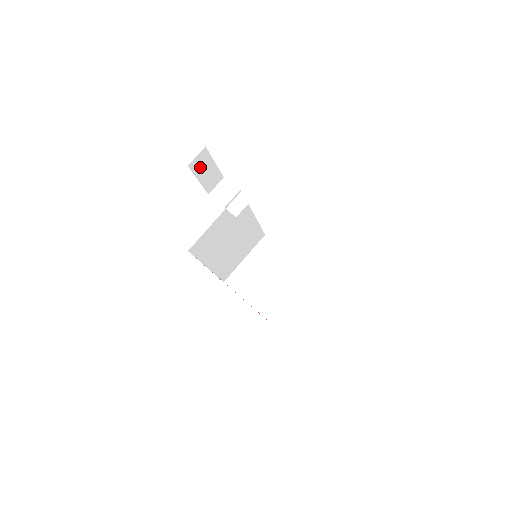
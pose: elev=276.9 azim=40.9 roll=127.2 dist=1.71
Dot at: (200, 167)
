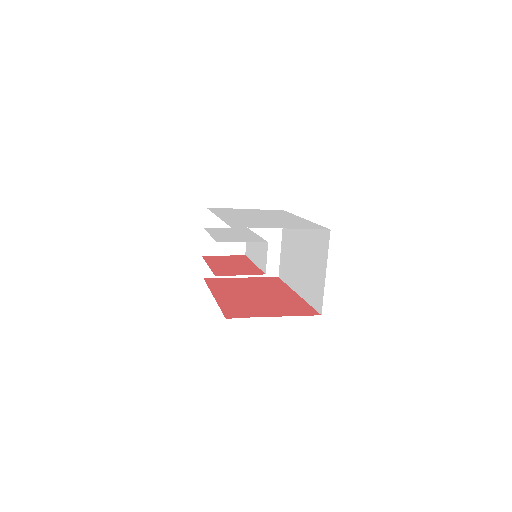
Dot at: occluded
